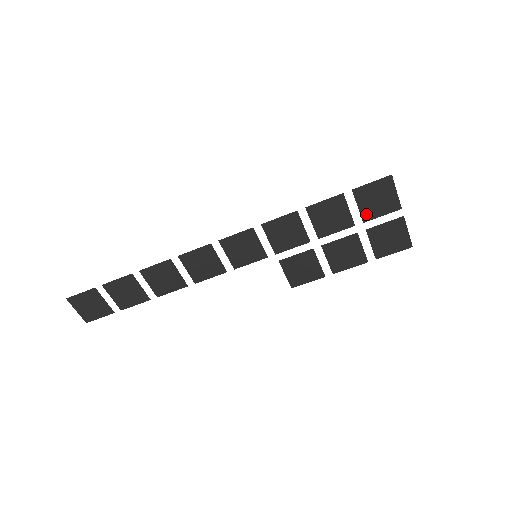
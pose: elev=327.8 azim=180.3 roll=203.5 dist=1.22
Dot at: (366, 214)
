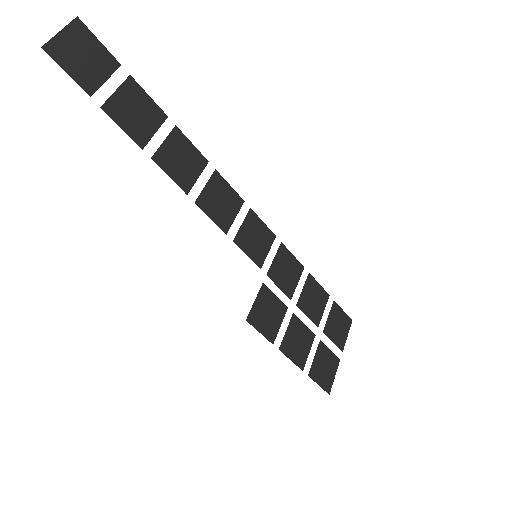
Dot at: (328, 328)
